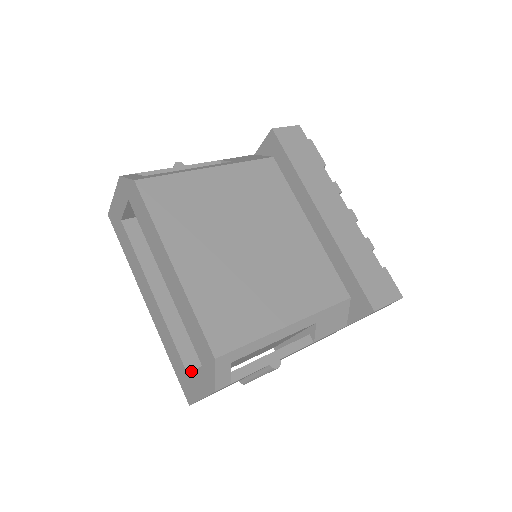
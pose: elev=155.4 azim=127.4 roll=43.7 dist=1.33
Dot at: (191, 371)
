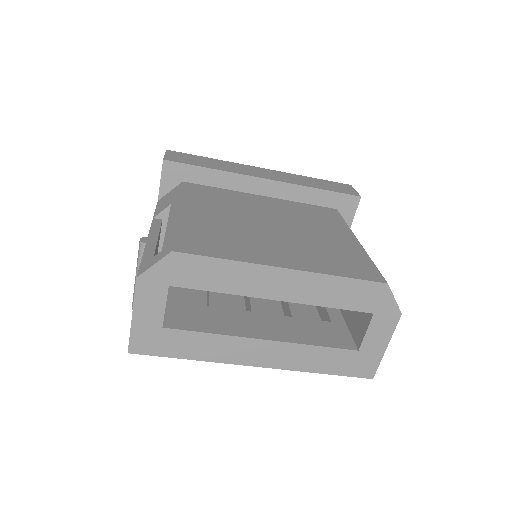
Dot at: (354, 347)
